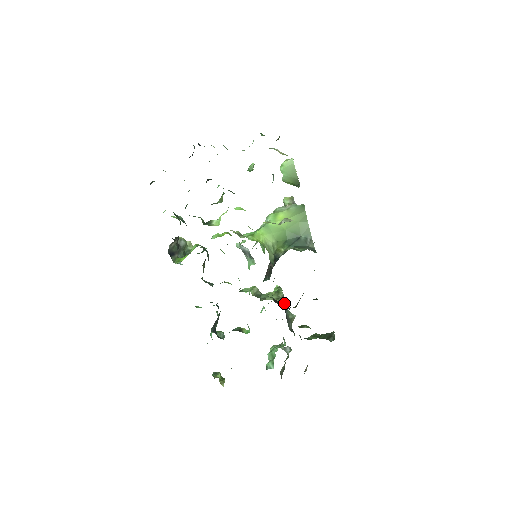
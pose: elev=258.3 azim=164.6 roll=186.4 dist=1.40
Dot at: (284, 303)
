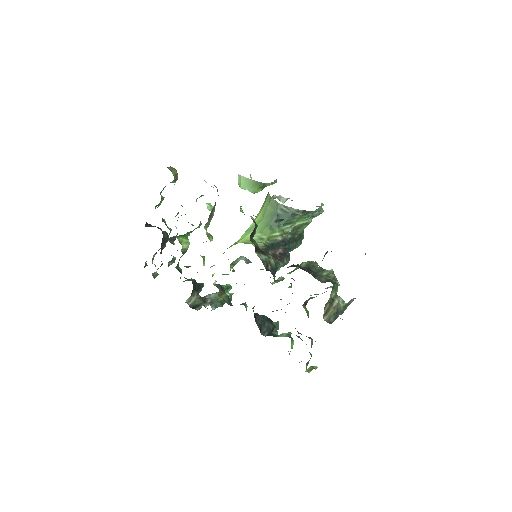
Dot at: occluded
